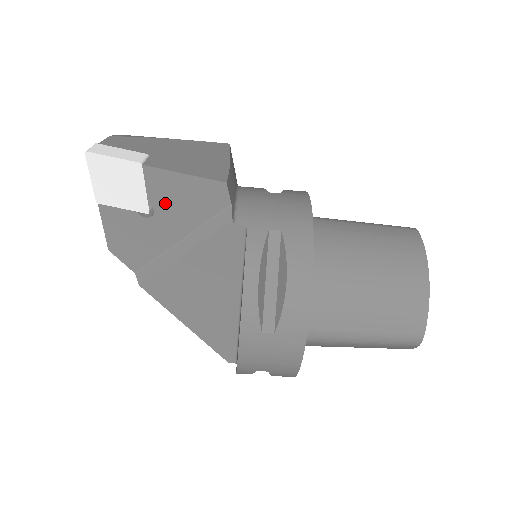
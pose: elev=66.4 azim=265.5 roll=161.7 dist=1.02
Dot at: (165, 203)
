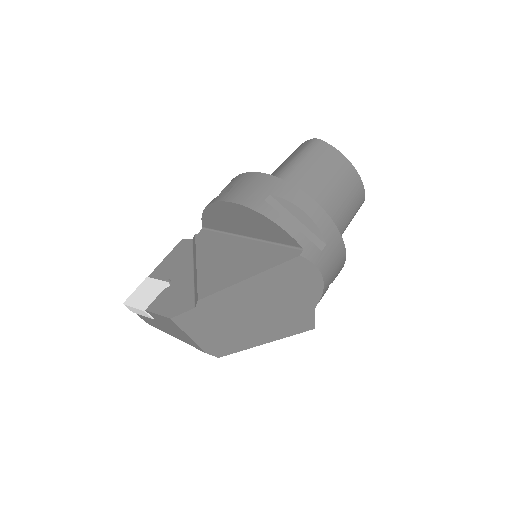
Dot at: (170, 272)
